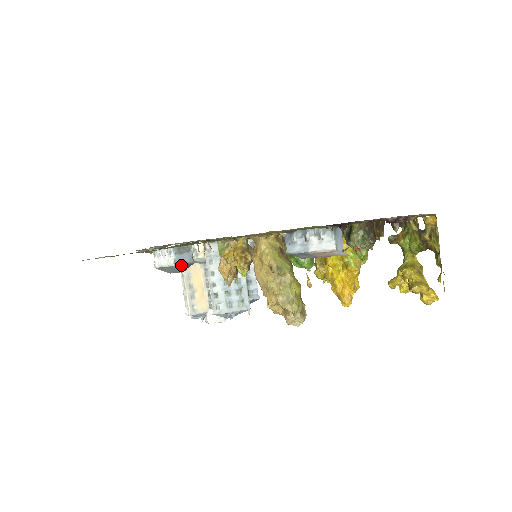
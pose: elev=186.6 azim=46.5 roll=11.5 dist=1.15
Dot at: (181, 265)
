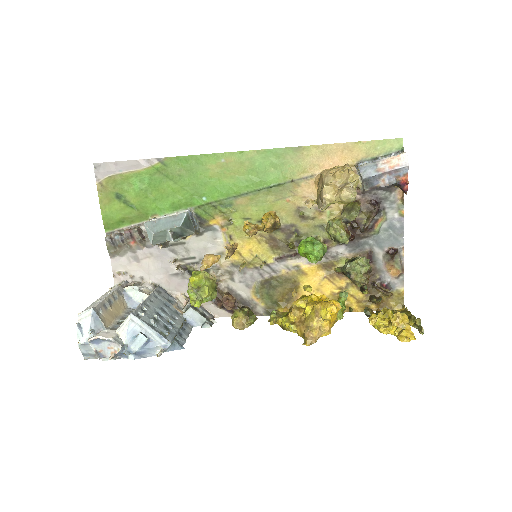
Dot at: (189, 219)
